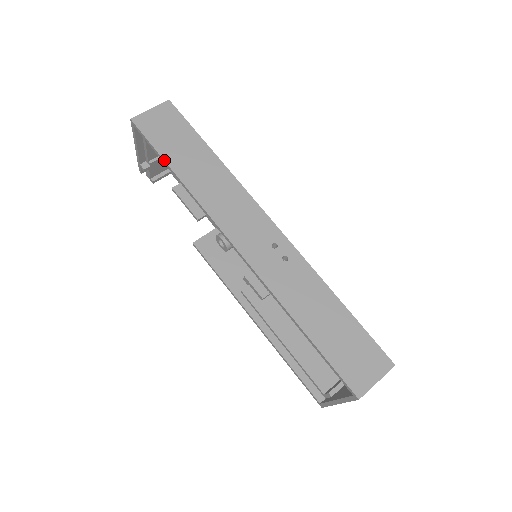
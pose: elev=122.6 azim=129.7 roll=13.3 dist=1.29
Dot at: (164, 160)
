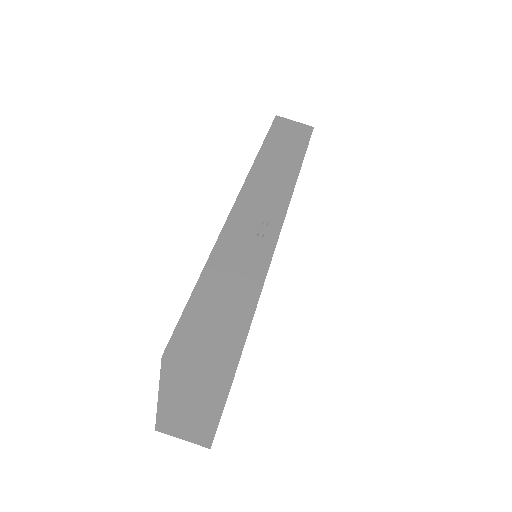
Dot at: (265, 139)
